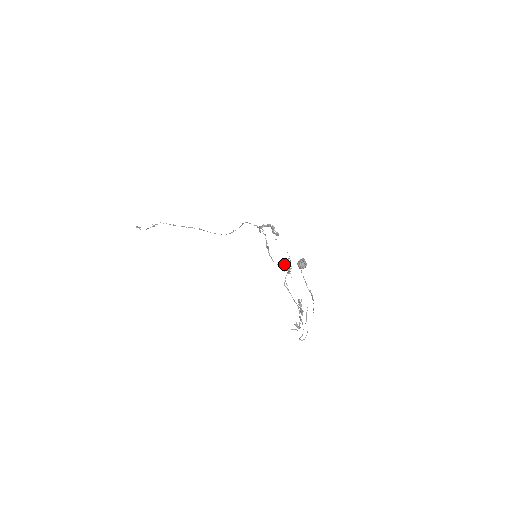
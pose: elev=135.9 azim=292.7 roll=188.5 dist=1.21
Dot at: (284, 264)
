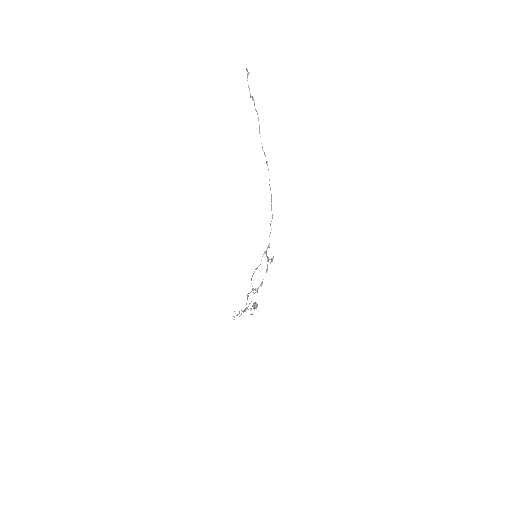
Dot at: (253, 290)
